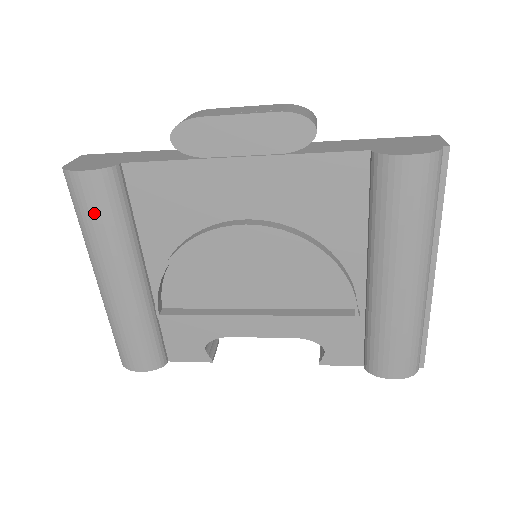
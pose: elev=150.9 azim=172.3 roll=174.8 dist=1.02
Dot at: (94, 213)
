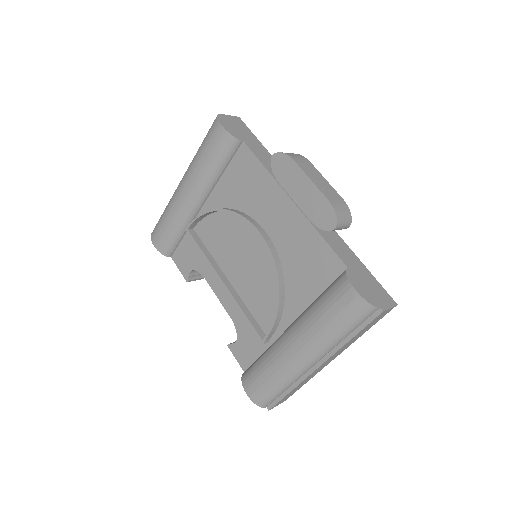
Dot at: (208, 150)
